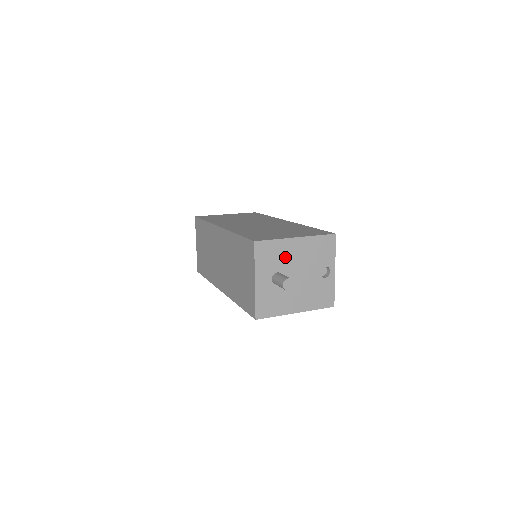
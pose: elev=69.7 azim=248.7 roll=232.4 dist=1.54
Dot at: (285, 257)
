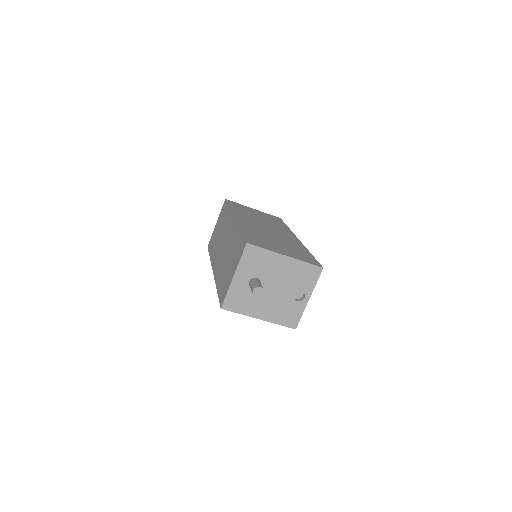
Dot at: (269, 268)
